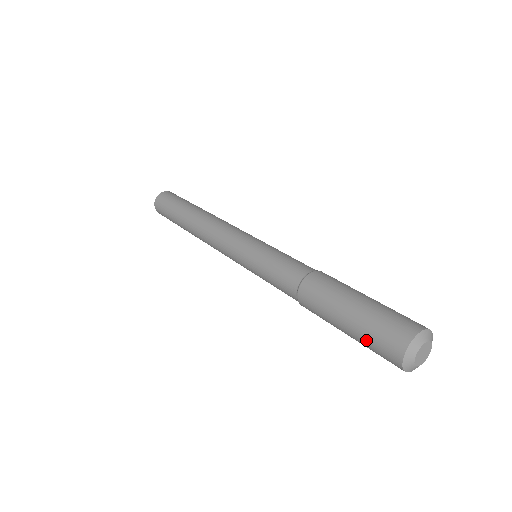
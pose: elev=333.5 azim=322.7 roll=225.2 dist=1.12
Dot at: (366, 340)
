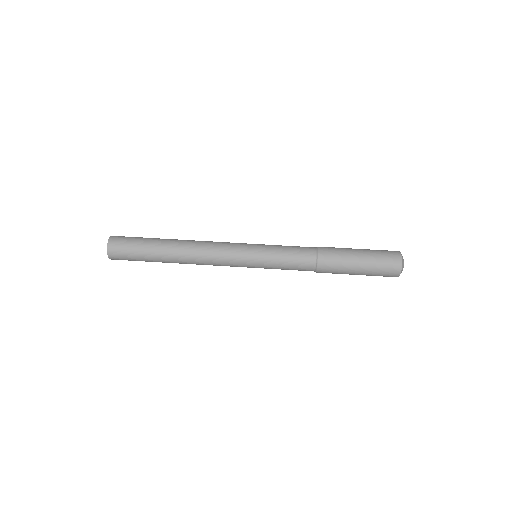
Dot at: occluded
